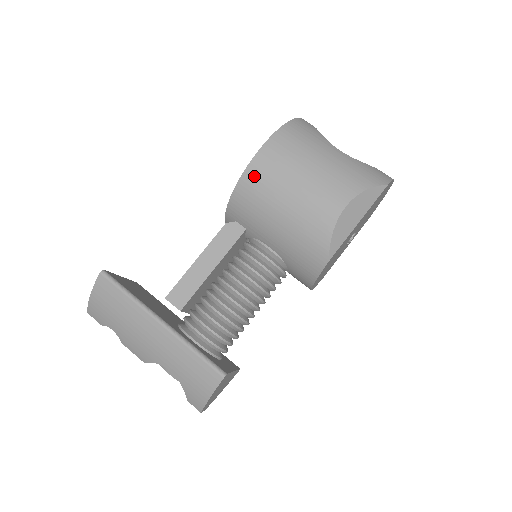
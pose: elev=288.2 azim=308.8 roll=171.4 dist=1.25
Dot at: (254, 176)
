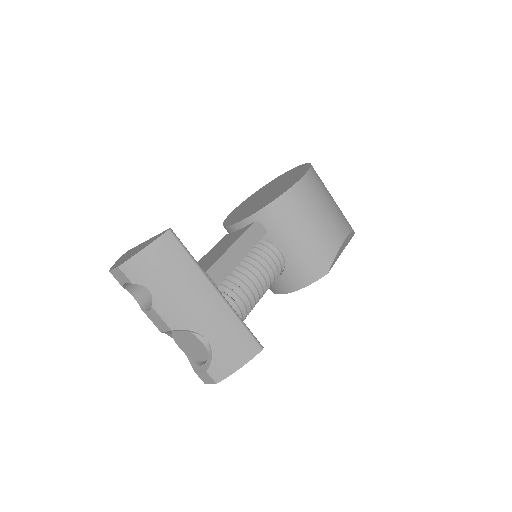
Dot at: (297, 194)
